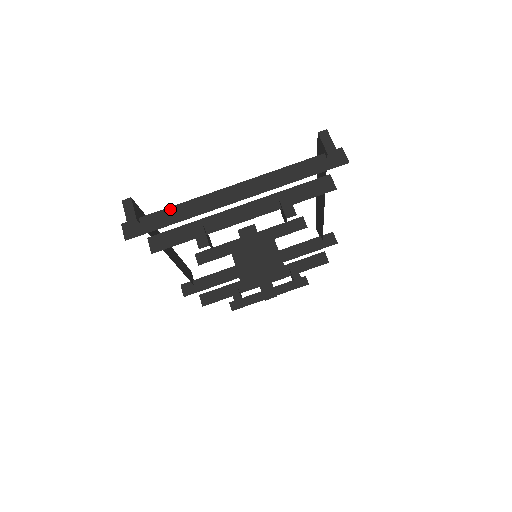
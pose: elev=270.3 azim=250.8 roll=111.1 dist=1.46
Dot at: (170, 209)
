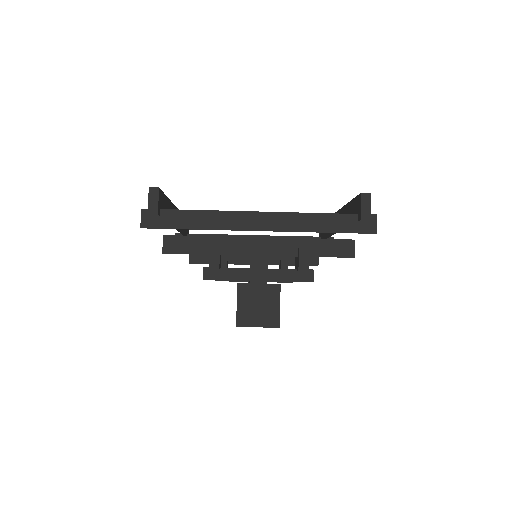
Dot at: (193, 212)
